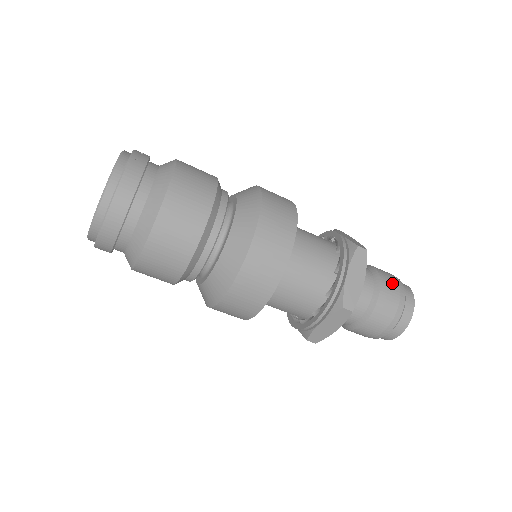
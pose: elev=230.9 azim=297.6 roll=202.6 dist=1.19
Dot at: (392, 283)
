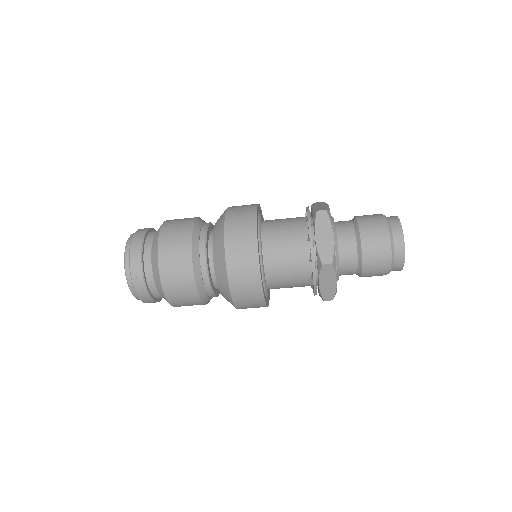
Dot at: (376, 254)
